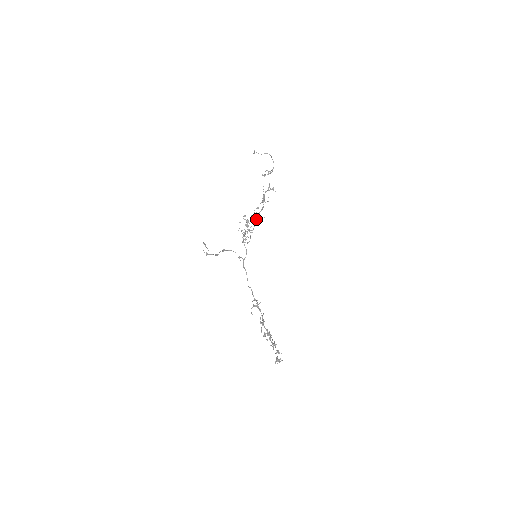
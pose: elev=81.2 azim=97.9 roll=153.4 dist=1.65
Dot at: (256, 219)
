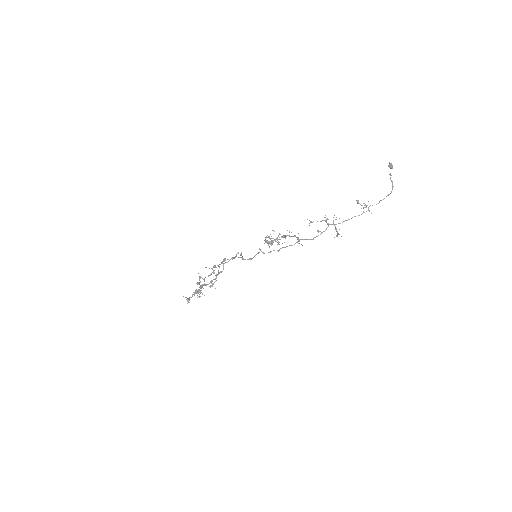
Dot at: (295, 236)
